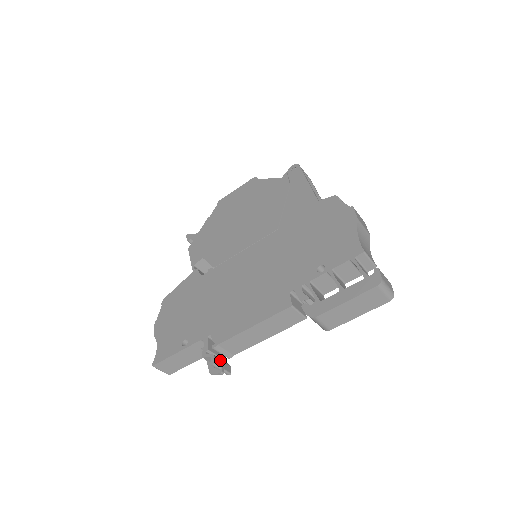
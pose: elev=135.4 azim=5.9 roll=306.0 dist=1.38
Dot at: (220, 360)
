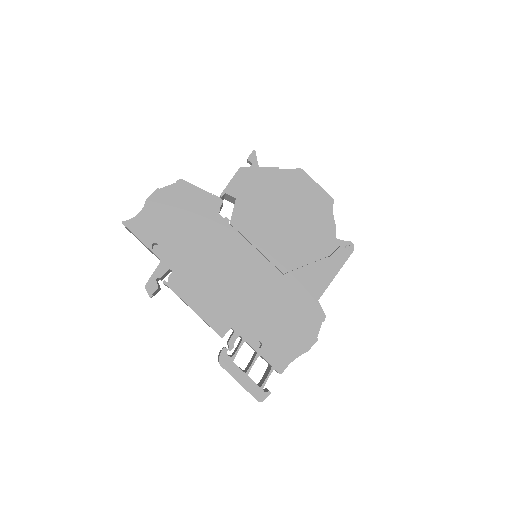
Dot at: (158, 290)
